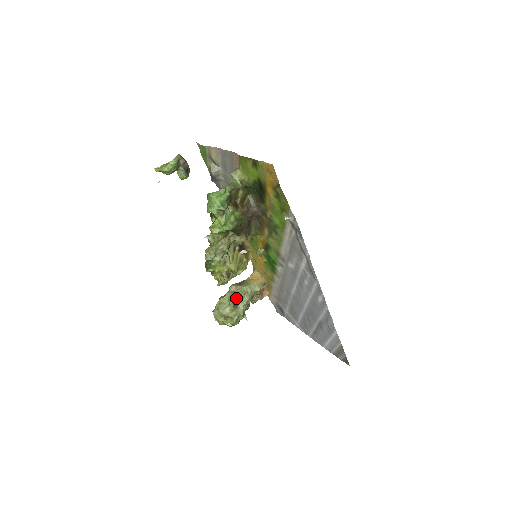
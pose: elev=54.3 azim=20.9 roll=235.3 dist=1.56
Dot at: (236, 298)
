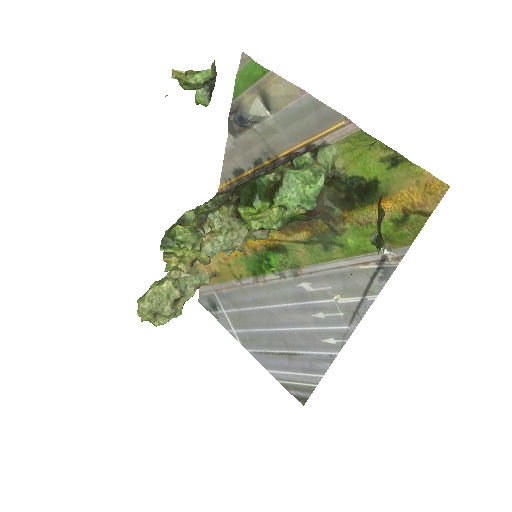
Dot at: (181, 291)
